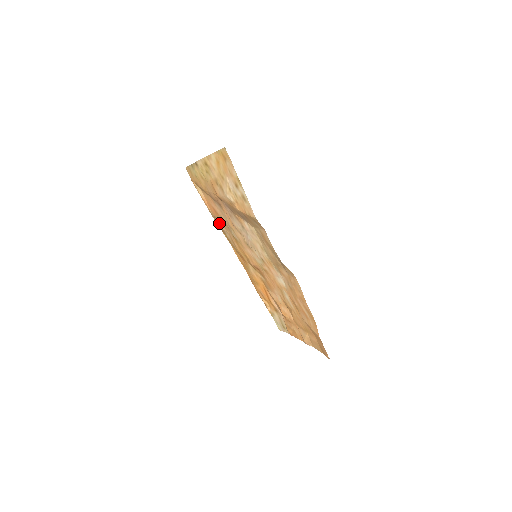
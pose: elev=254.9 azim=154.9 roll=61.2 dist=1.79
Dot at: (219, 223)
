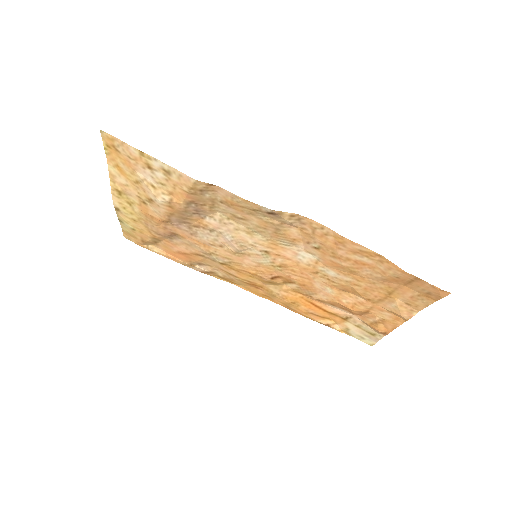
Dot at: (200, 267)
